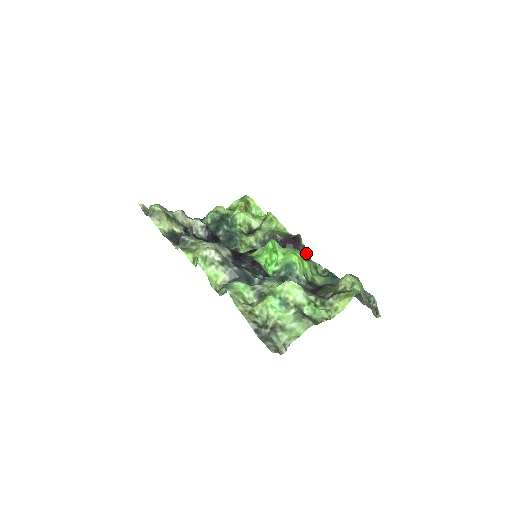
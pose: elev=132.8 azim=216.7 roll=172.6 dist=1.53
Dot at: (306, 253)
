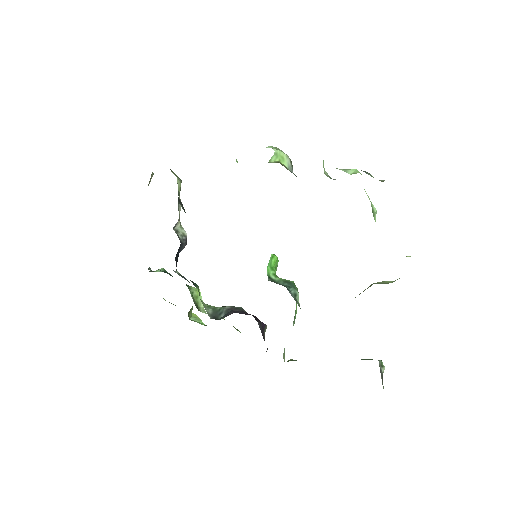
Dot at: occluded
